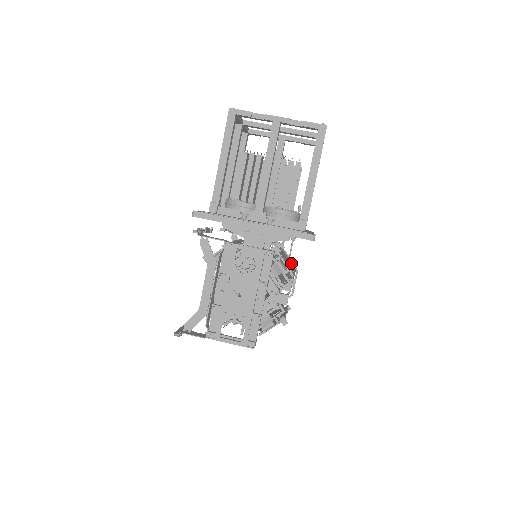
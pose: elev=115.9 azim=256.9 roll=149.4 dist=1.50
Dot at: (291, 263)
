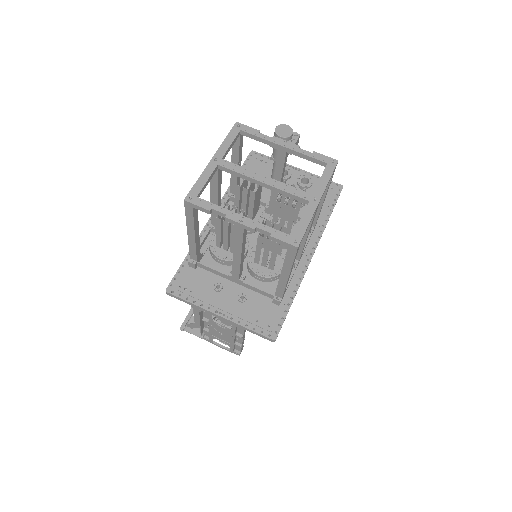
Dot at: occluded
